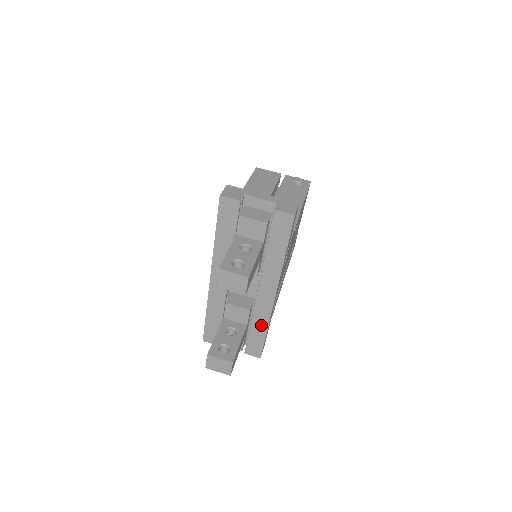
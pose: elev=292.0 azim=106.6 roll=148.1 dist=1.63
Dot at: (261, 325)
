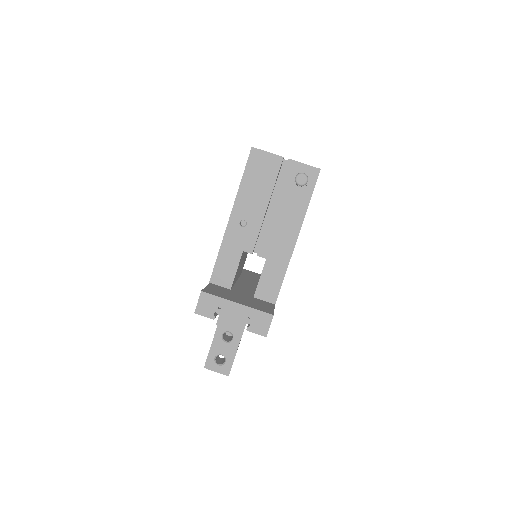
Dot at: occluded
